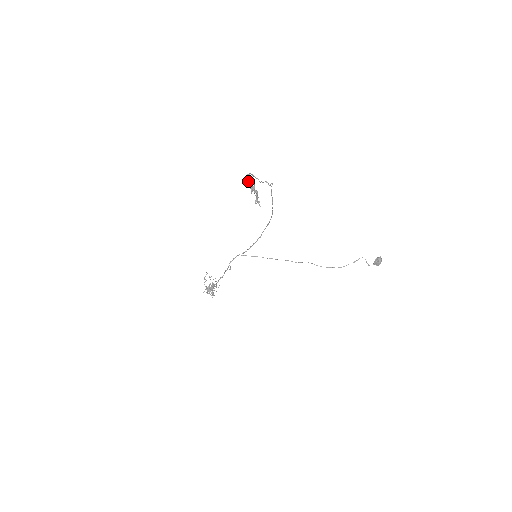
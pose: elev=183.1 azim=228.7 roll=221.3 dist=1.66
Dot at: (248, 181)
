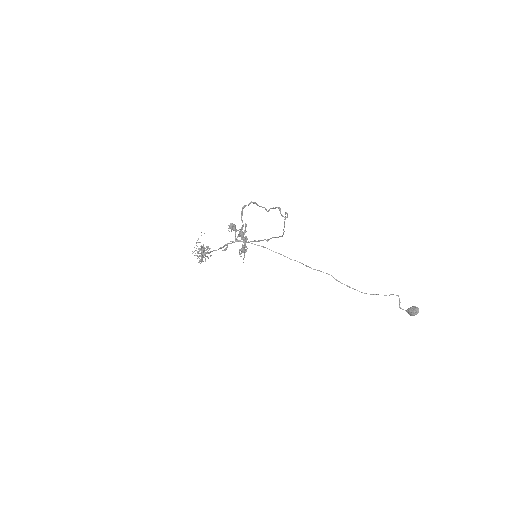
Dot at: (234, 226)
